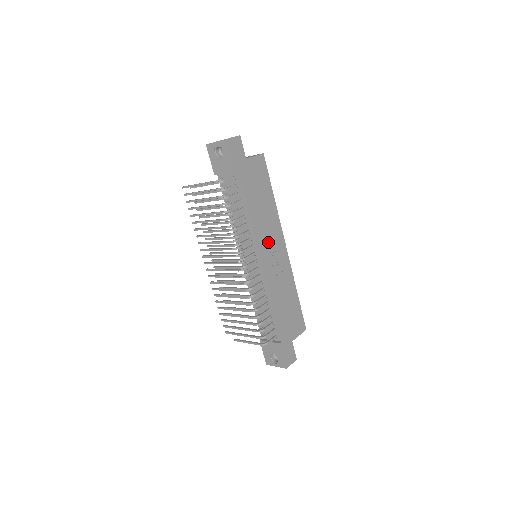
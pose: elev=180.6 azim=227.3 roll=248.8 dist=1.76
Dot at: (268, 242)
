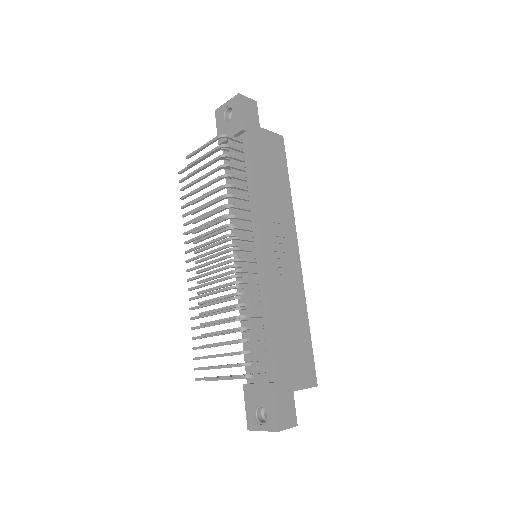
Dot at: (274, 233)
